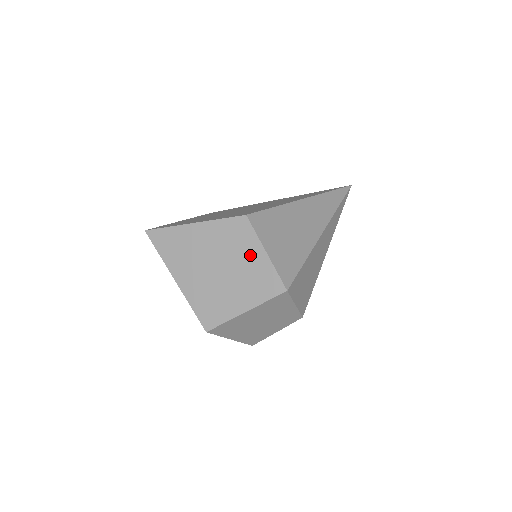
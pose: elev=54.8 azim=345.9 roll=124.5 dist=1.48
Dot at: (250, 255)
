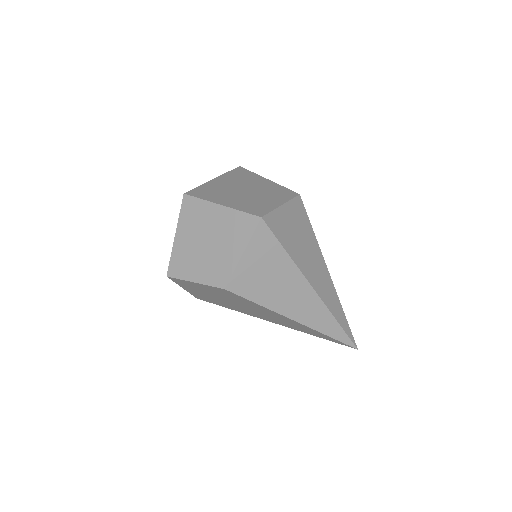
Dot at: (271, 200)
